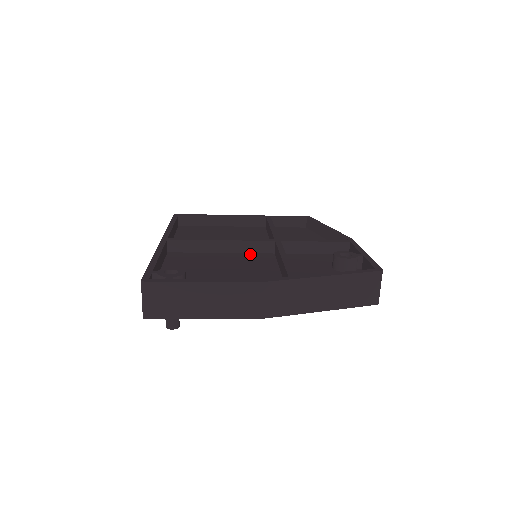
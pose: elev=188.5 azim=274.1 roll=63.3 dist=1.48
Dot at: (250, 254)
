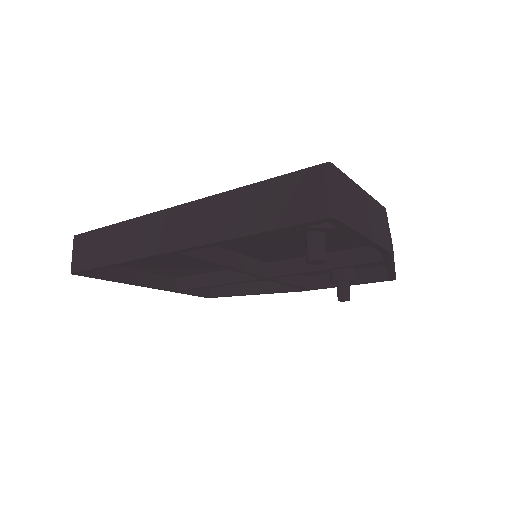
Dot at: occluded
